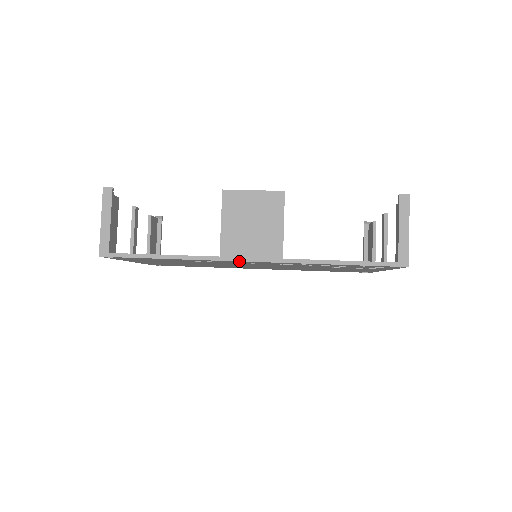
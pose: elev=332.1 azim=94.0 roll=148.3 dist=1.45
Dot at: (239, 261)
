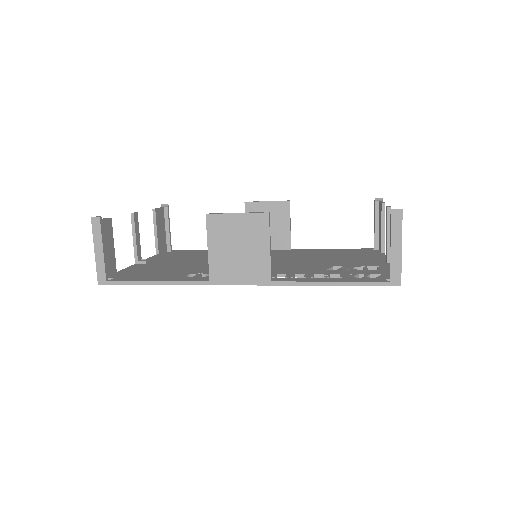
Dot at: occluded
